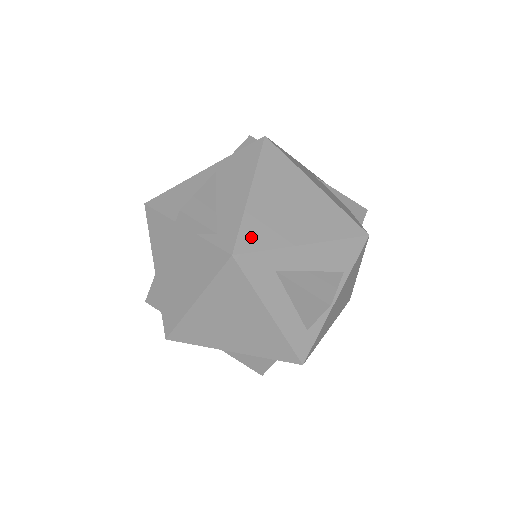
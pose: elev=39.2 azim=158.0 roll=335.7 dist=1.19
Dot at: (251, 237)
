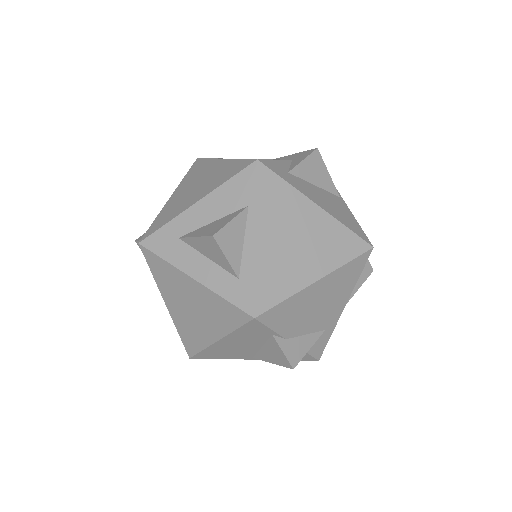
Dot at: (157, 224)
